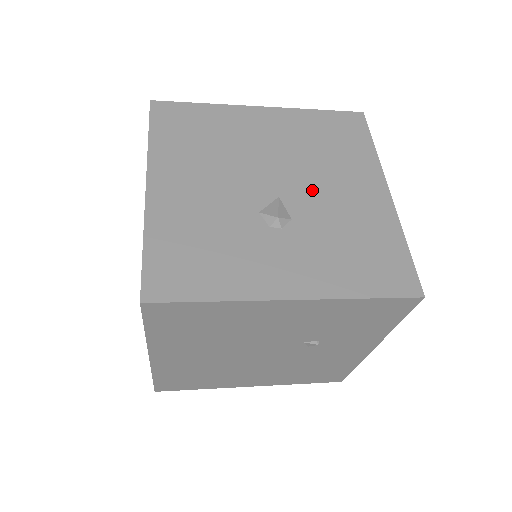
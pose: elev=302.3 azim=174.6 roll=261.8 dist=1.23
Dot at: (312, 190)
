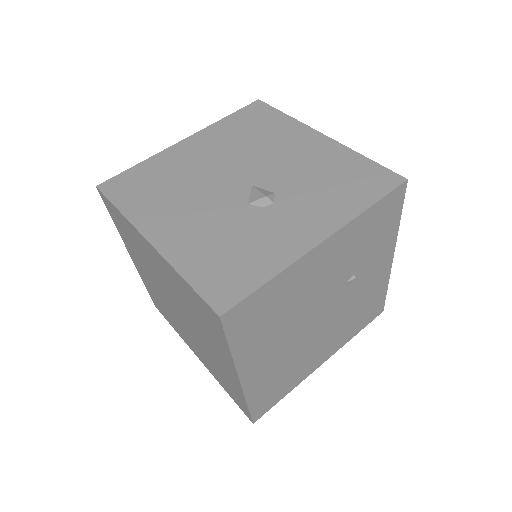
Dot at: (271, 167)
